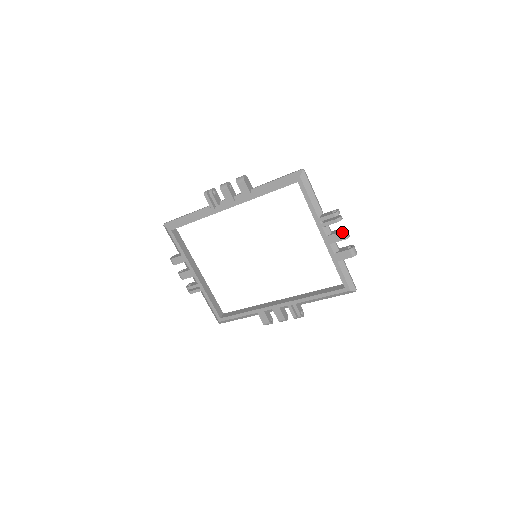
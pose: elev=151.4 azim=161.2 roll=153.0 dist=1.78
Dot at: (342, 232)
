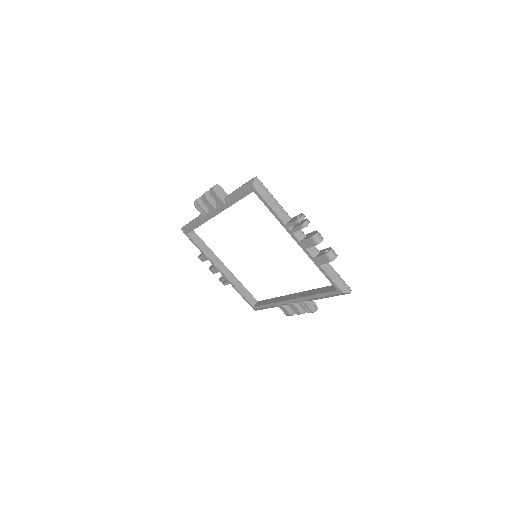
Dot at: (311, 238)
